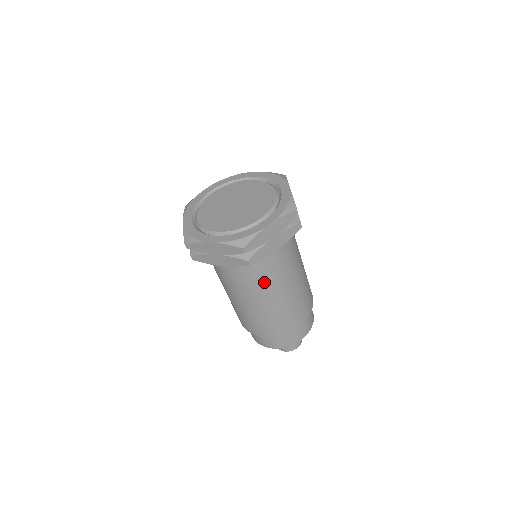
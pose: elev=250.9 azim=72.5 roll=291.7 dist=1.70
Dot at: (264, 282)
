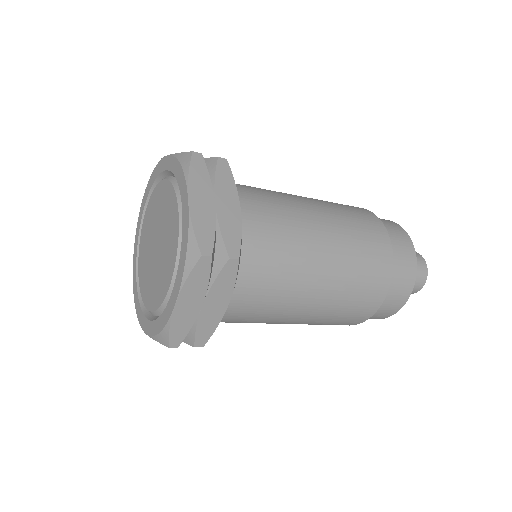
Dot at: (264, 317)
